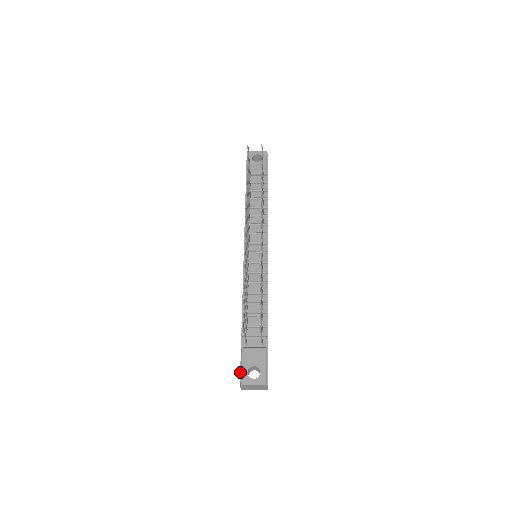
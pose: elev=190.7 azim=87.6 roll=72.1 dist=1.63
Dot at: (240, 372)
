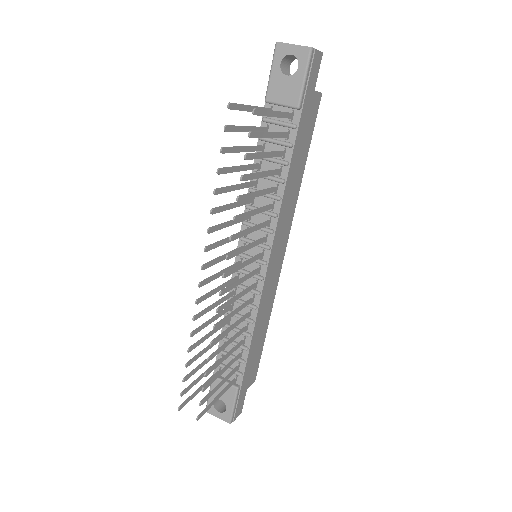
Dot at: occluded
